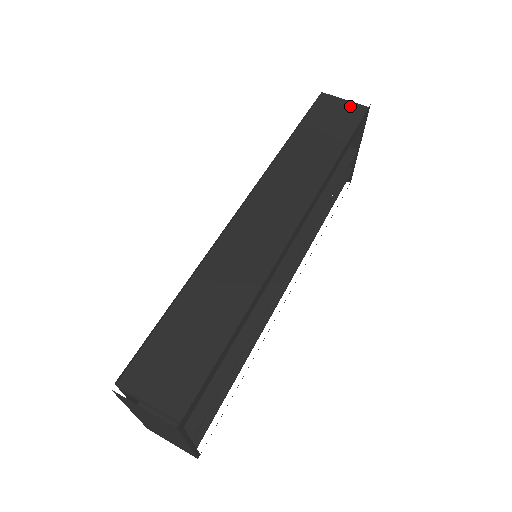
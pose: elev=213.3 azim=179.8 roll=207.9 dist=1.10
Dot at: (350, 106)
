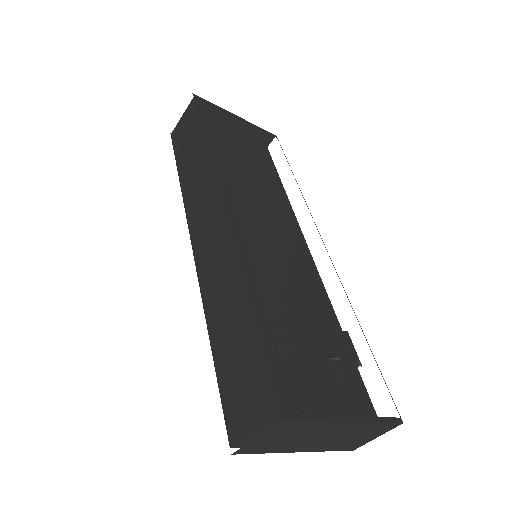
Dot at: (187, 113)
